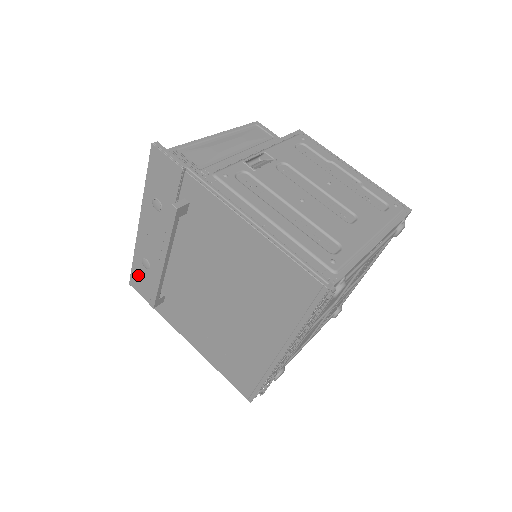
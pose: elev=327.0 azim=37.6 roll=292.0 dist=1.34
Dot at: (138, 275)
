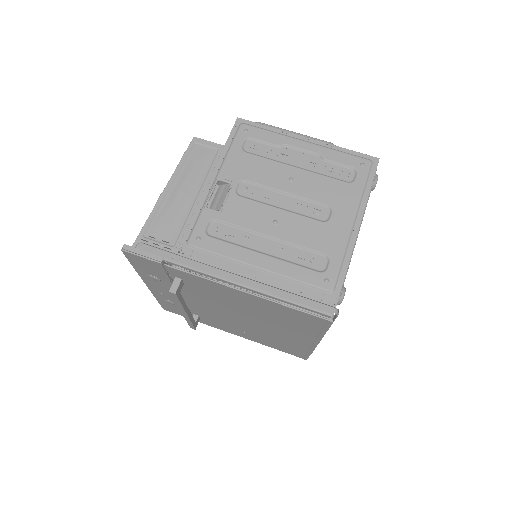
Dot at: (167, 306)
